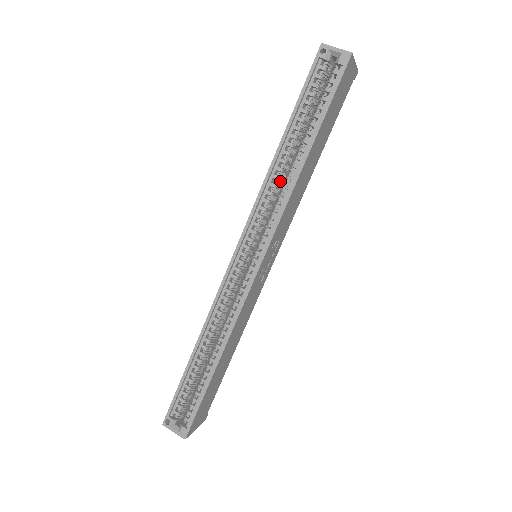
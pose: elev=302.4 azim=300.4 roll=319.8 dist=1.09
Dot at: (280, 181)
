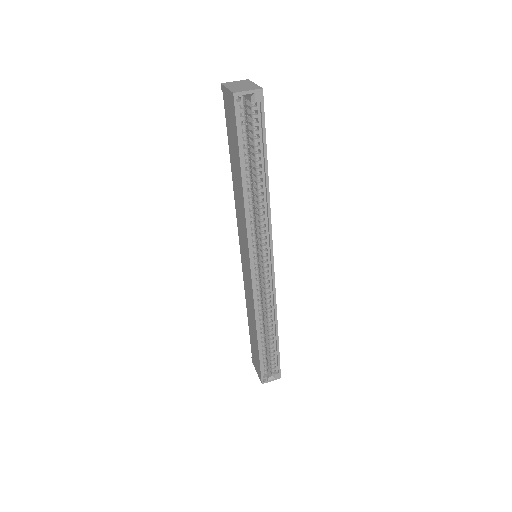
Dot at: (253, 205)
